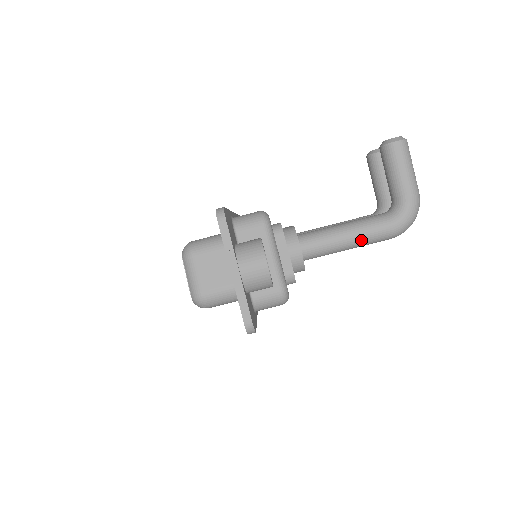
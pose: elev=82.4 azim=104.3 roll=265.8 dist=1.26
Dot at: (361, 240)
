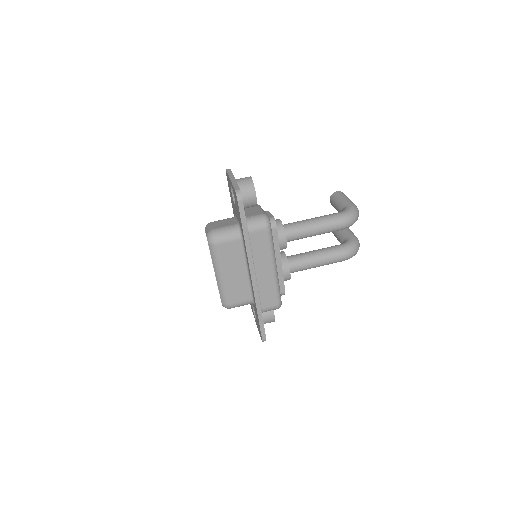
Dot at: (322, 220)
